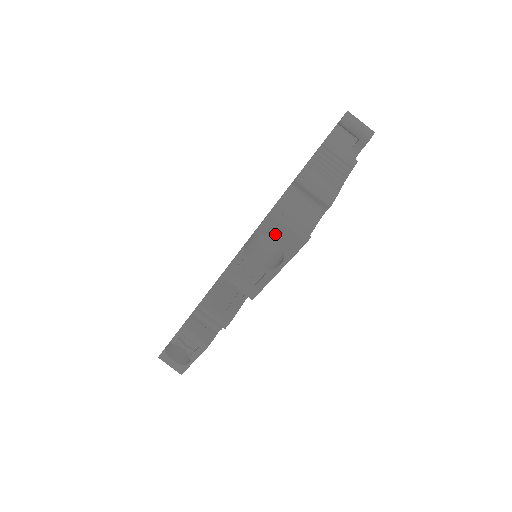
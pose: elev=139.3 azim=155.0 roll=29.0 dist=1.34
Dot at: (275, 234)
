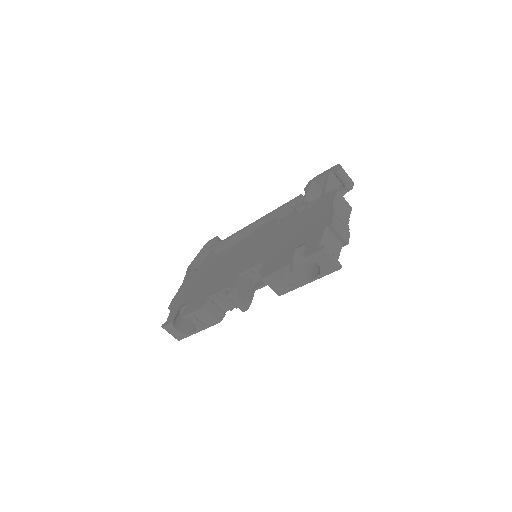
Dot at: (320, 261)
